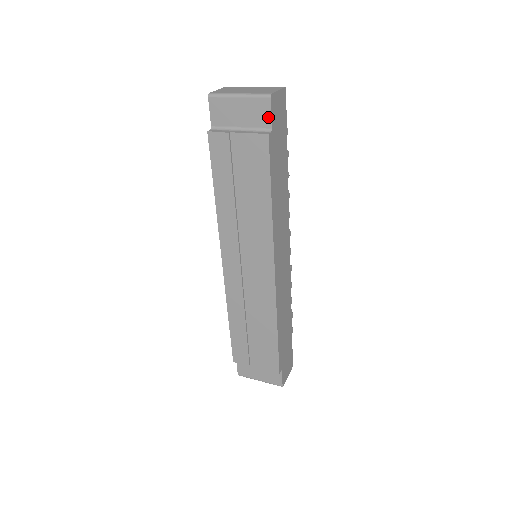
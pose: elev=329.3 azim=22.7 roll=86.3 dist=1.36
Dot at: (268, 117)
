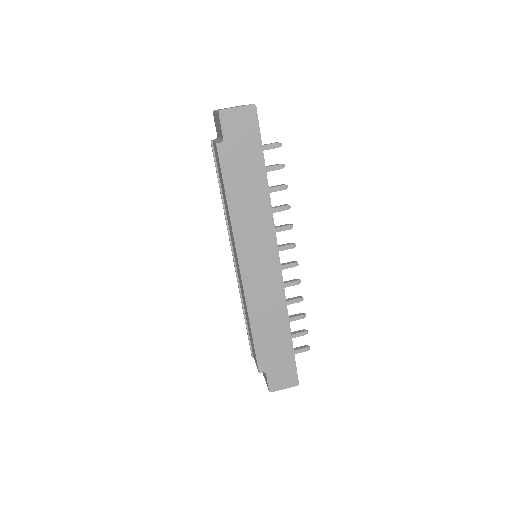
Dot at: (221, 129)
